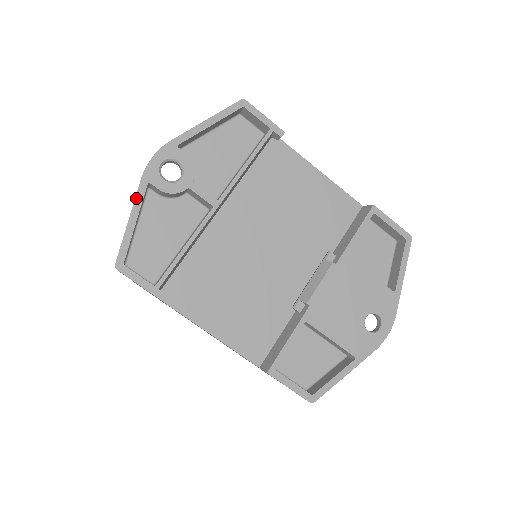
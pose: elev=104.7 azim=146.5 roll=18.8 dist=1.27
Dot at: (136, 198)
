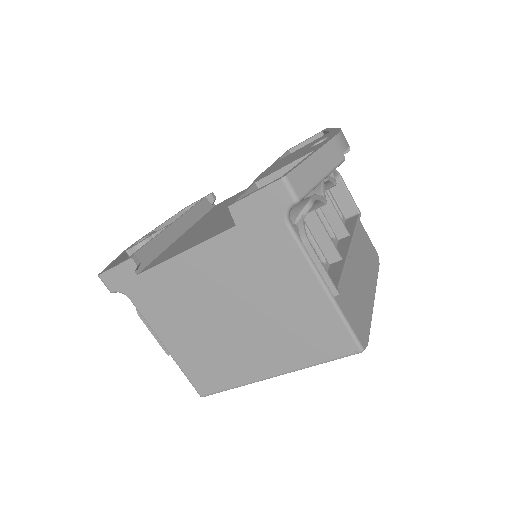
Dot at: (117, 257)
